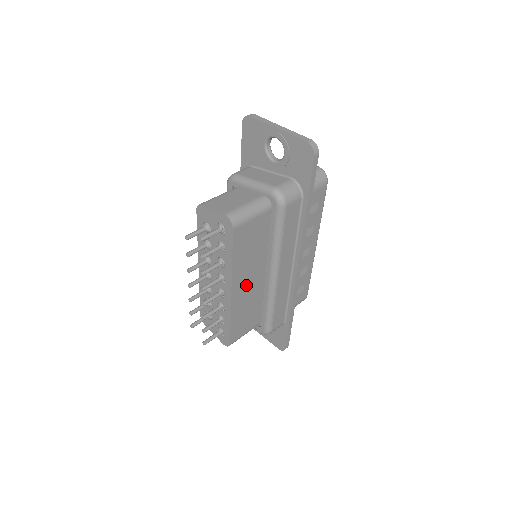
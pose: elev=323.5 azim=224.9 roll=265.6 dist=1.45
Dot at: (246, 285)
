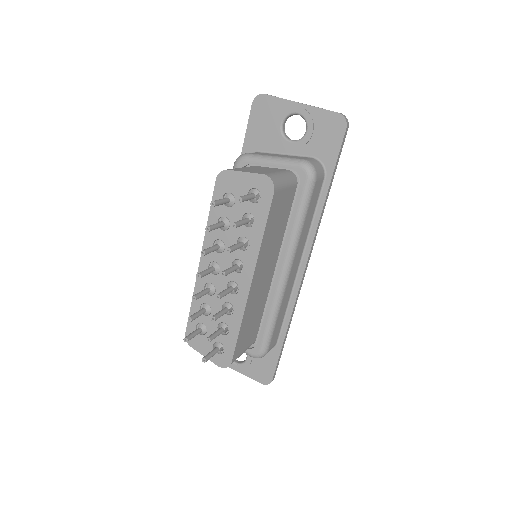
Dot at: (261, 279)
